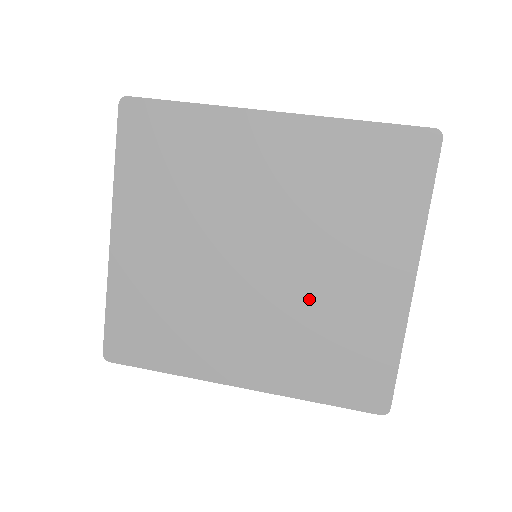
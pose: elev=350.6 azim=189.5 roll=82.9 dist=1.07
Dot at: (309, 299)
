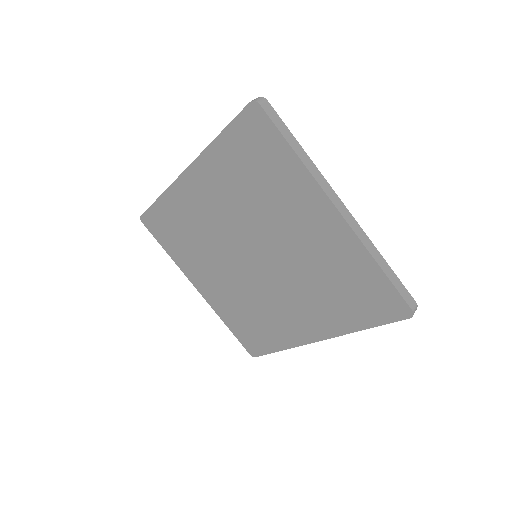
Dot at: (298, 265)
